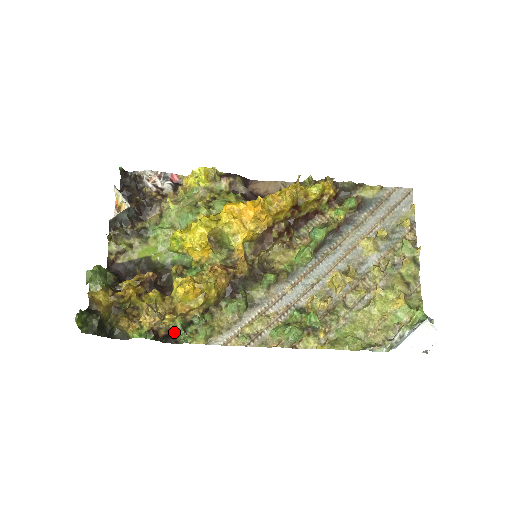
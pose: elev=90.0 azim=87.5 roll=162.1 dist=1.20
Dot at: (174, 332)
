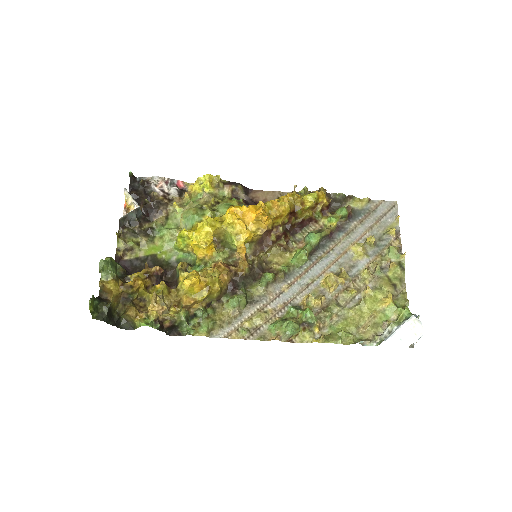
Dot at: (178, 324)
